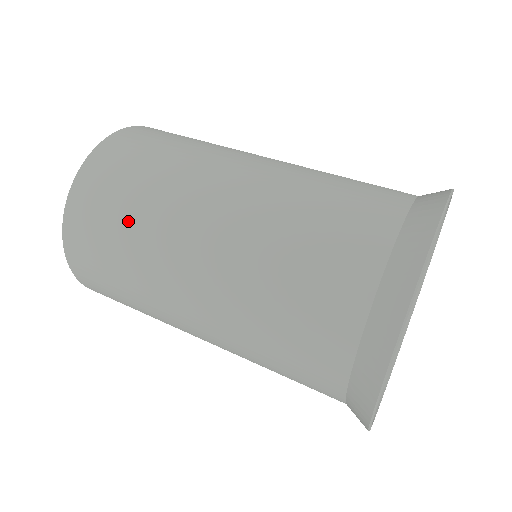
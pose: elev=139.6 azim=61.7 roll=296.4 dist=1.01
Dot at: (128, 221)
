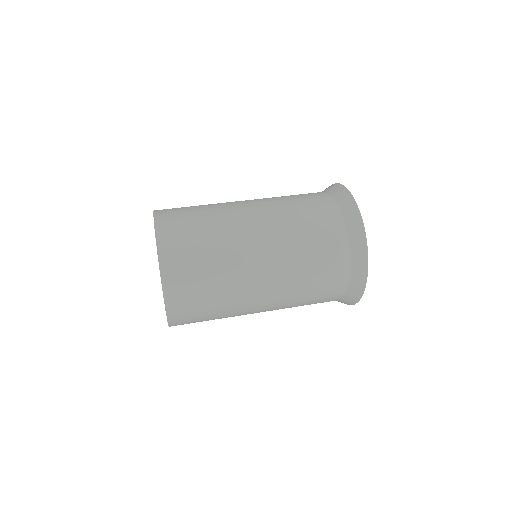
Dot at: (213, 283)
